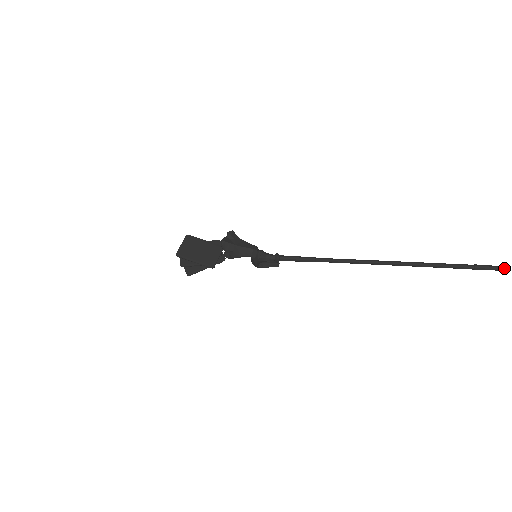
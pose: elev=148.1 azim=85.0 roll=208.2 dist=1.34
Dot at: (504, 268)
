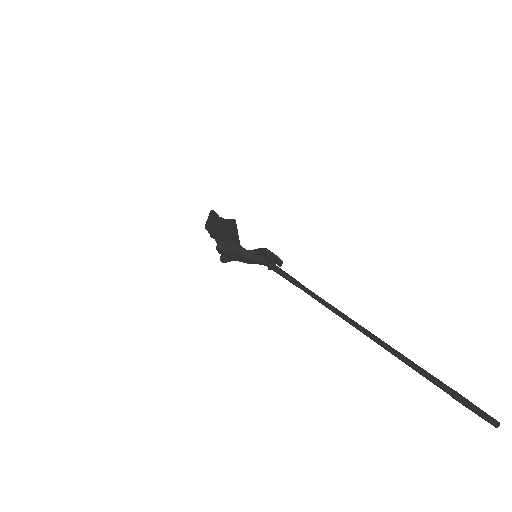
Dot at: (488, 422)
